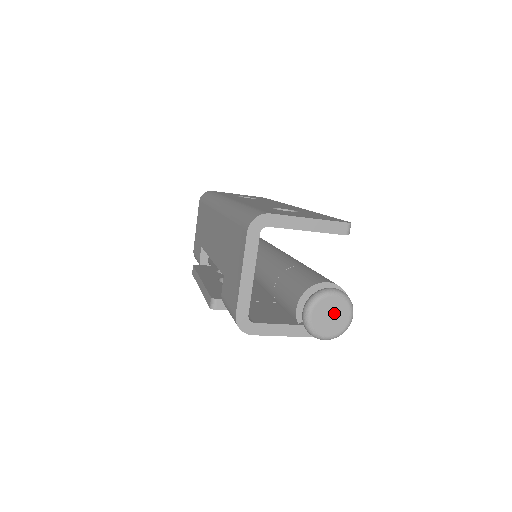
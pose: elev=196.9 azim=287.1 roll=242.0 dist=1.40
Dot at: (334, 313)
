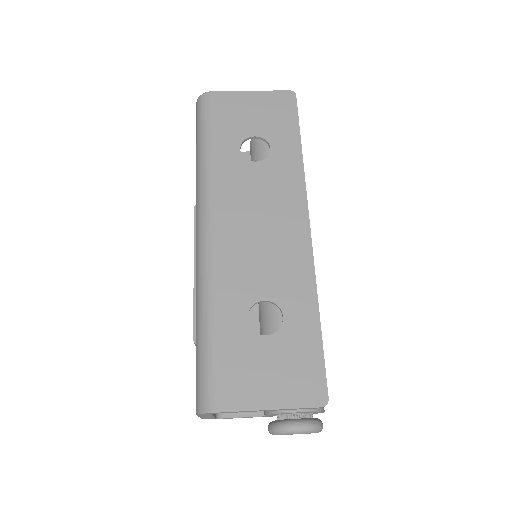
Dot at: occluded
